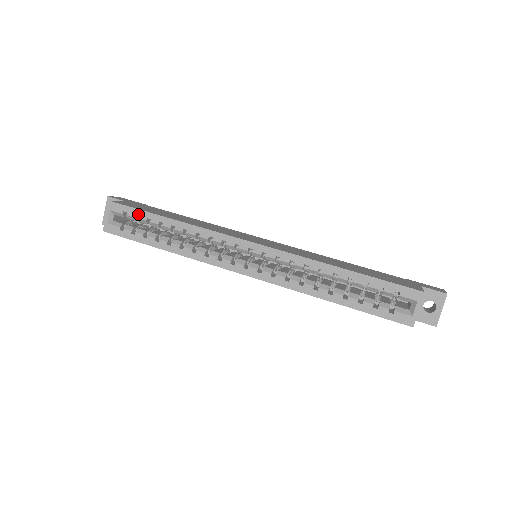
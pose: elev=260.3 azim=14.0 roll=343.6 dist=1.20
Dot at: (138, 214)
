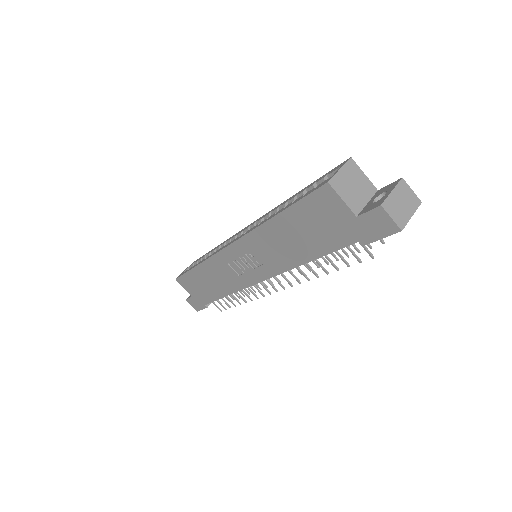
Dot at: occluded
